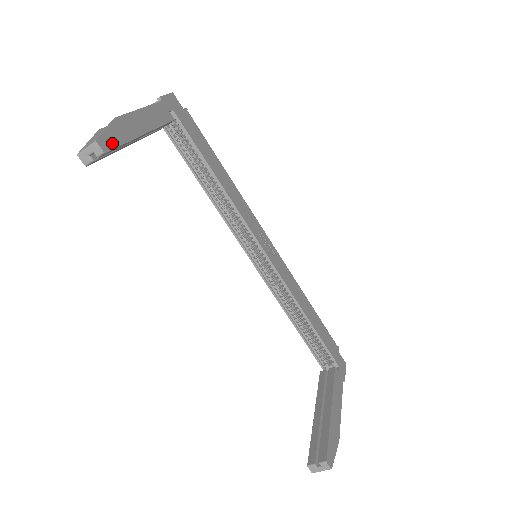
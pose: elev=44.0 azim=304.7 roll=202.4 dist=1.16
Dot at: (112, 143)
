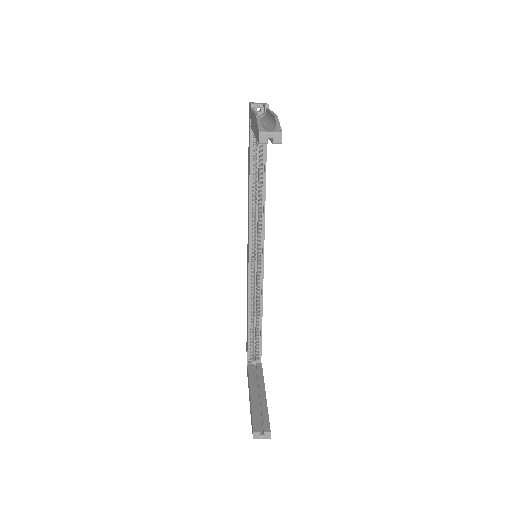
Dot at: occluded
